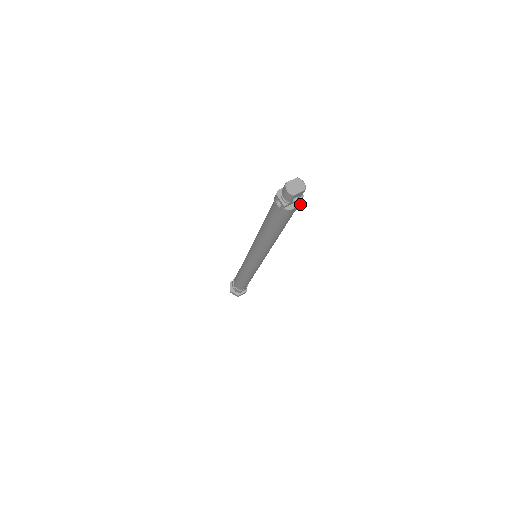
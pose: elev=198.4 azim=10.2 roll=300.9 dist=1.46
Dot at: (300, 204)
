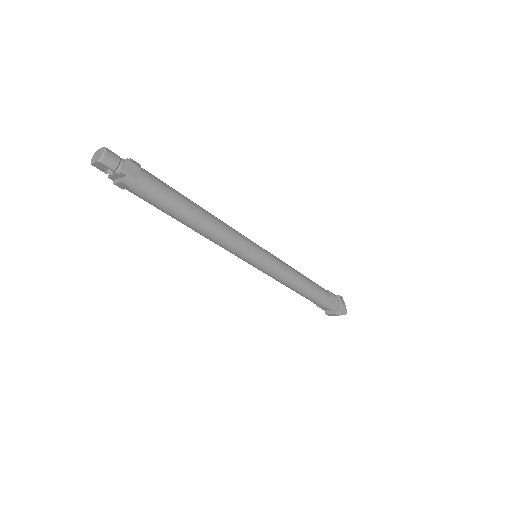
Dot at: (122, 180)
